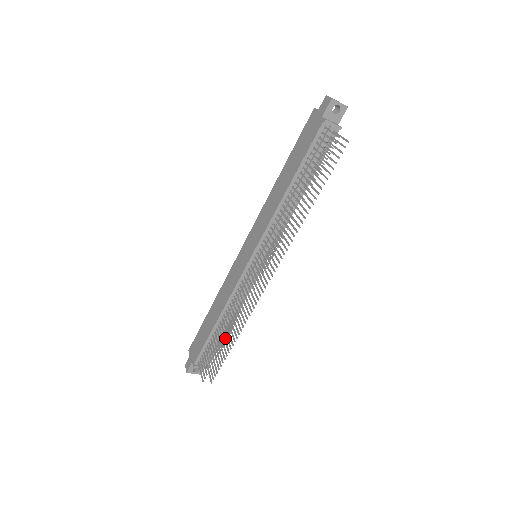
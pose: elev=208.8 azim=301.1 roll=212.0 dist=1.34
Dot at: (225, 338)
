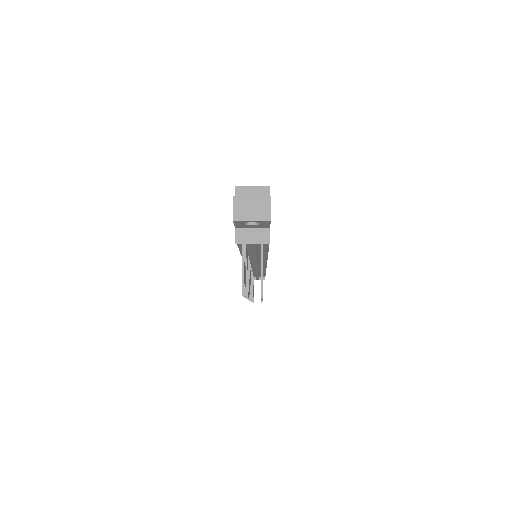
Dot at: occluded
